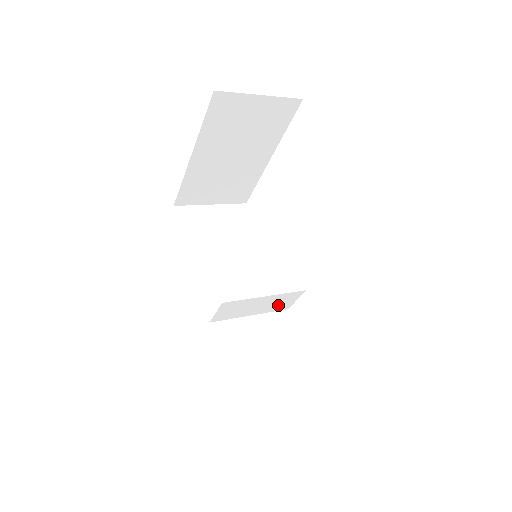
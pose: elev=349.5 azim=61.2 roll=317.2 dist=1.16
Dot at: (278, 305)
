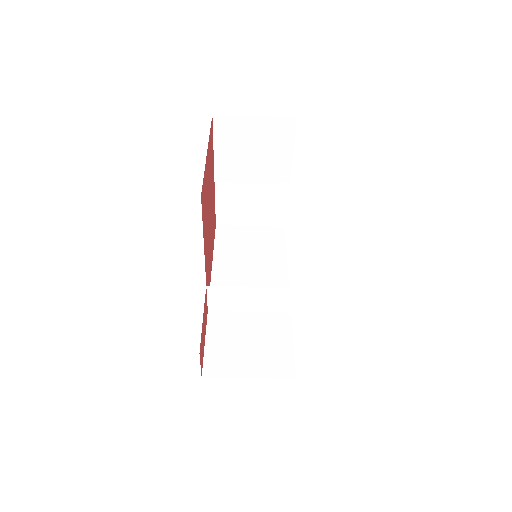
Dot at: (274, 304)
